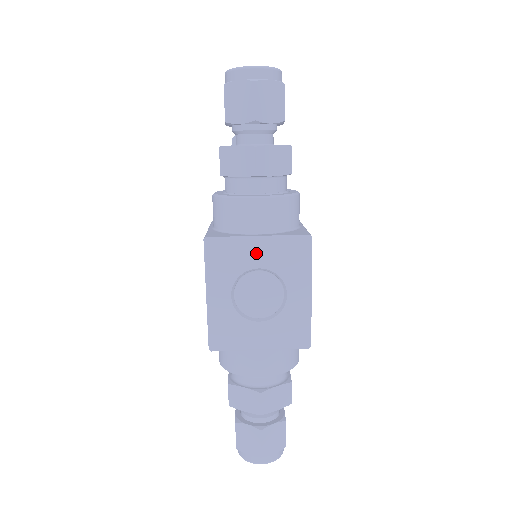
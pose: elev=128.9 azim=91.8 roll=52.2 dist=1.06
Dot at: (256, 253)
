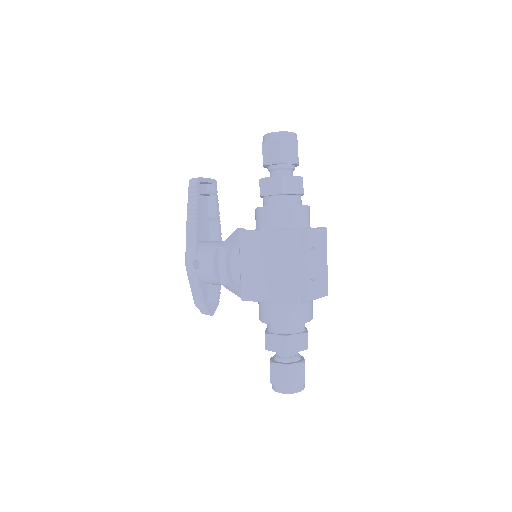
Dot at: (312, 238)
